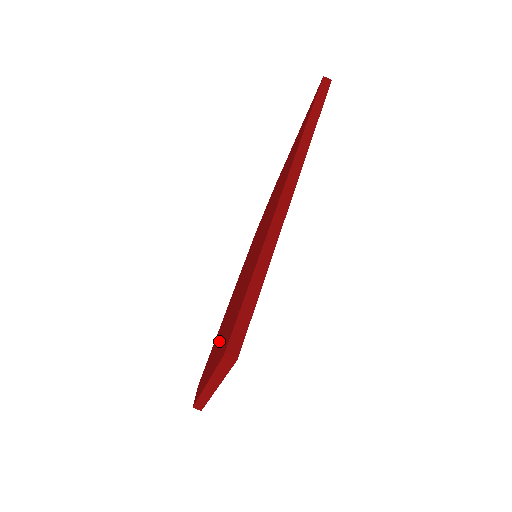
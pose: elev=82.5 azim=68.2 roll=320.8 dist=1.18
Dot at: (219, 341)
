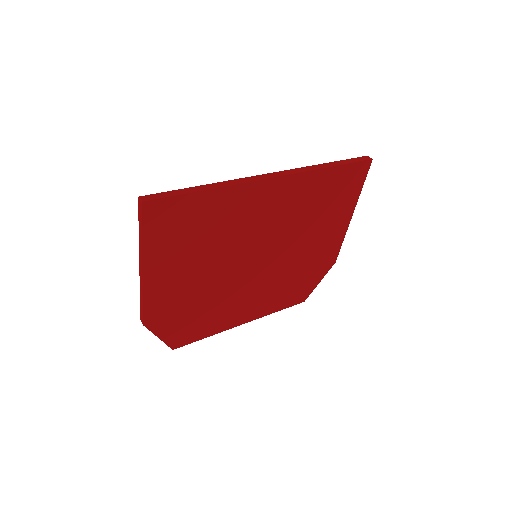
Dot at: occluded
